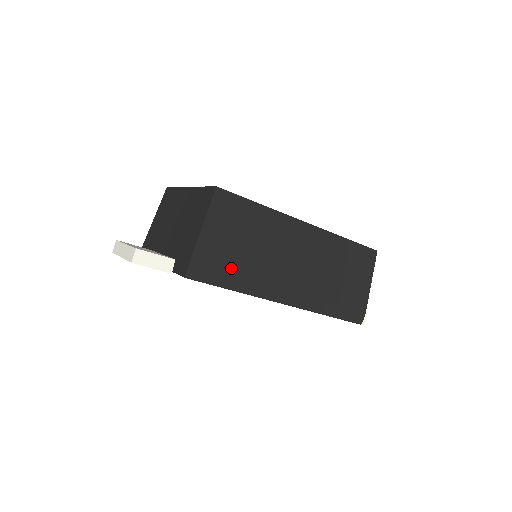
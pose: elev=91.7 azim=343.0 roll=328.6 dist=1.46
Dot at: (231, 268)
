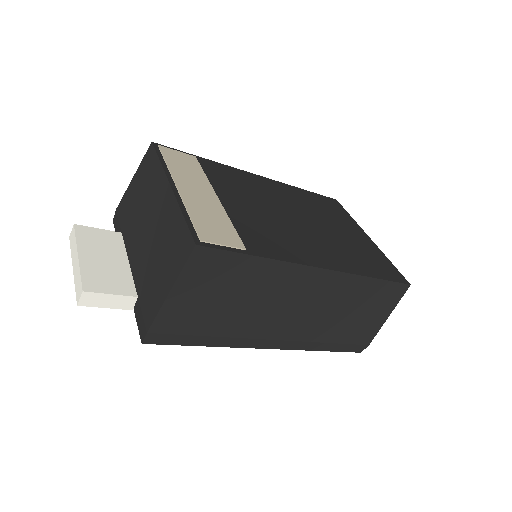
Dot at: (205, 328)
